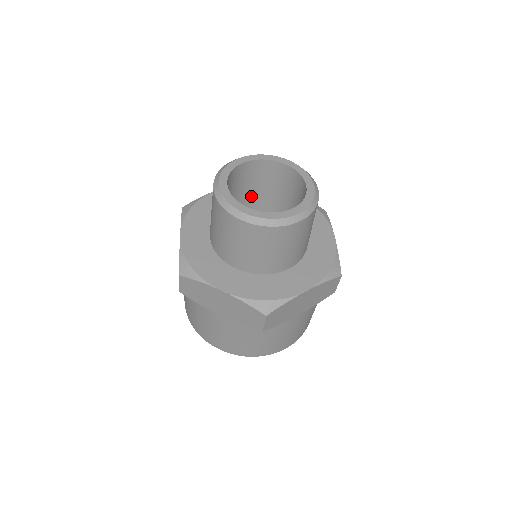
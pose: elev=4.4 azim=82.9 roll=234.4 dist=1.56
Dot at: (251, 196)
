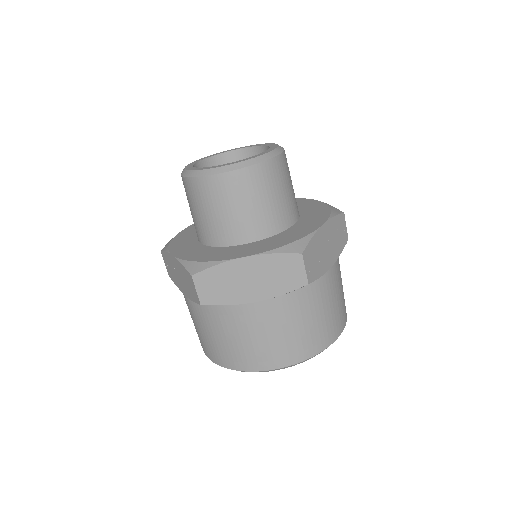
Dot at: occluded
